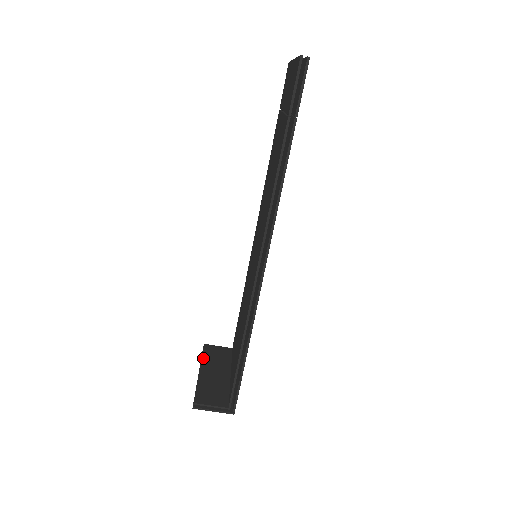
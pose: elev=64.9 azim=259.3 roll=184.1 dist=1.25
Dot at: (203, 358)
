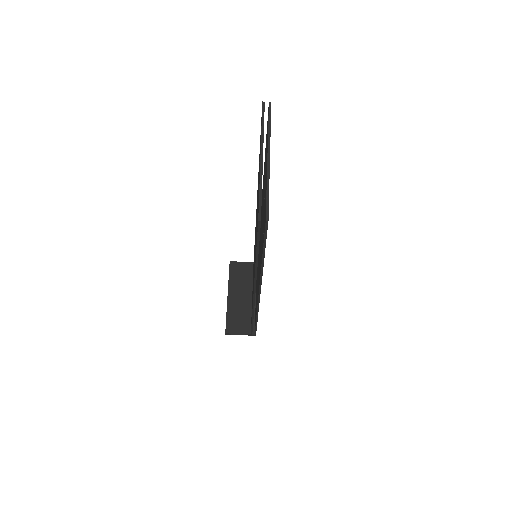
Dot at: (230, 280)
